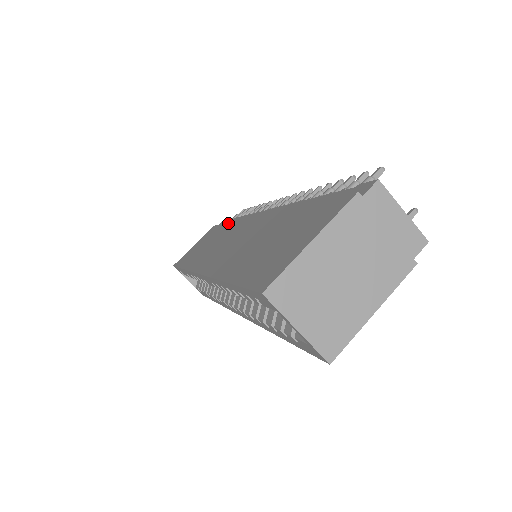
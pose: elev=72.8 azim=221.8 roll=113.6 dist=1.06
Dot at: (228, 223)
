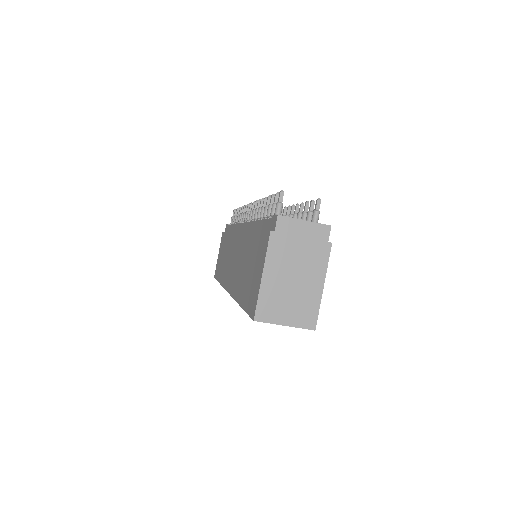
Dot at: (228, 234)
